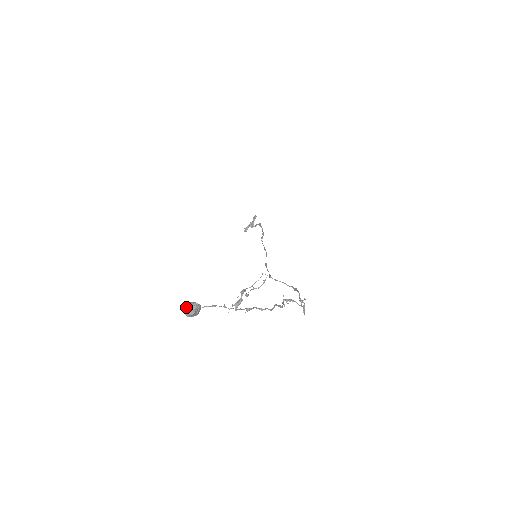
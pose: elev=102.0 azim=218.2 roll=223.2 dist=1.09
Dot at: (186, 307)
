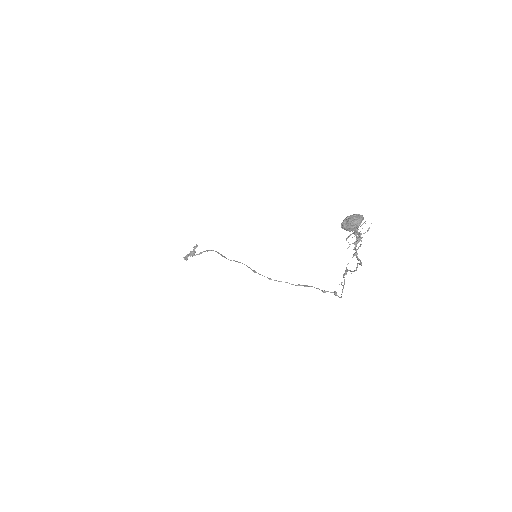
Dot at: (351, 217)
